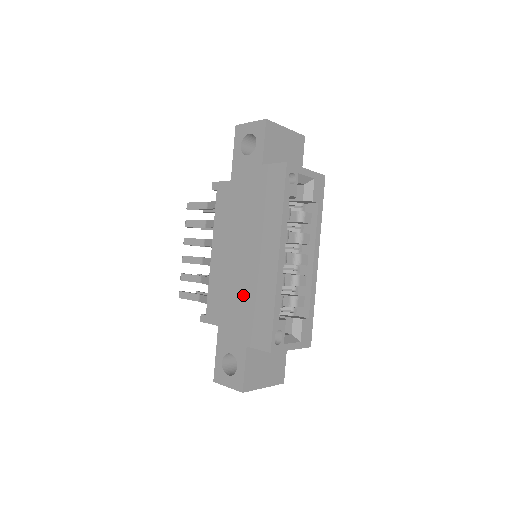
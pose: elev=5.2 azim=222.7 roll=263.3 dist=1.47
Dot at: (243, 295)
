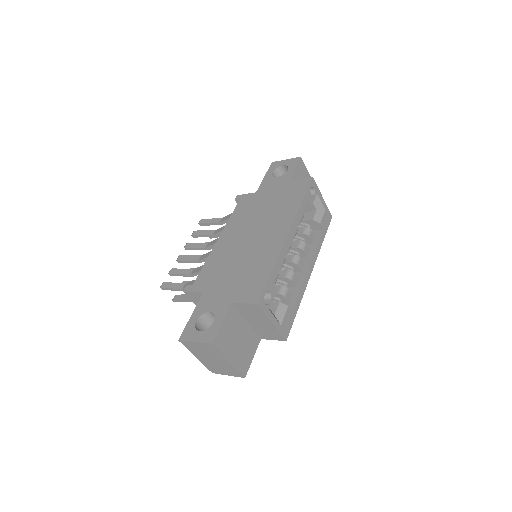
Dot at: (242, 264)
